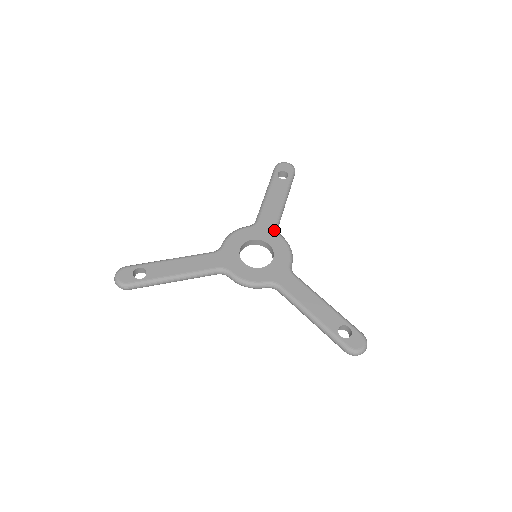
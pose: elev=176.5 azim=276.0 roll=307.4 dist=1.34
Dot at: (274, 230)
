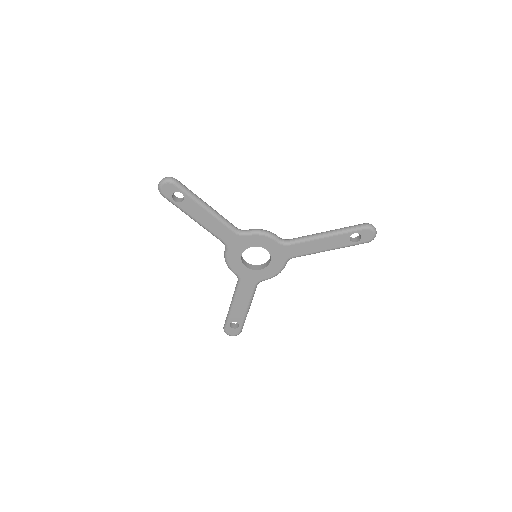
Dot at: occluded
